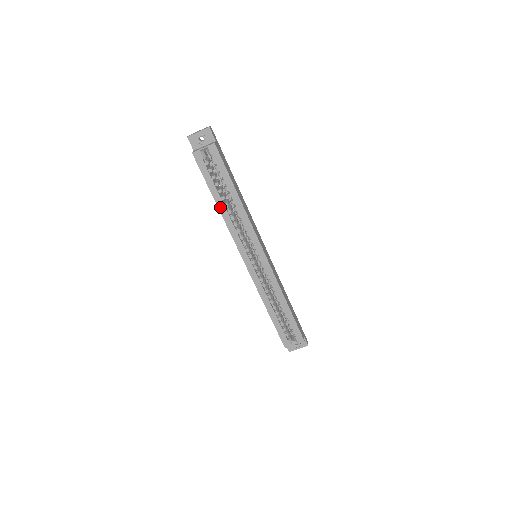
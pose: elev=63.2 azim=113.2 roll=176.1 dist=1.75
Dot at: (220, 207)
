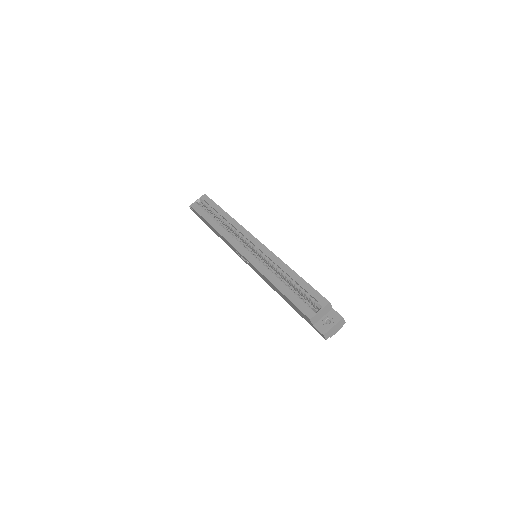
Dot at: (214, 226)
